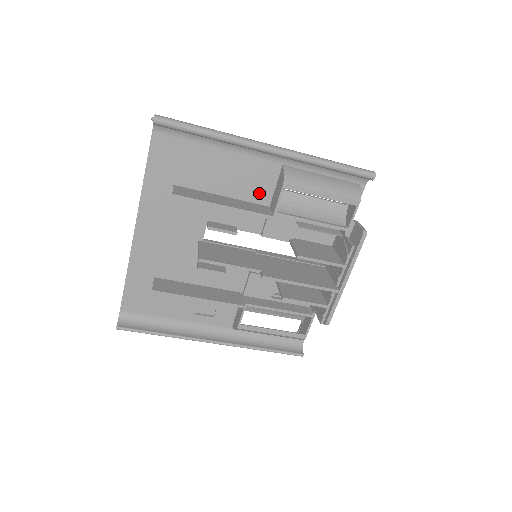
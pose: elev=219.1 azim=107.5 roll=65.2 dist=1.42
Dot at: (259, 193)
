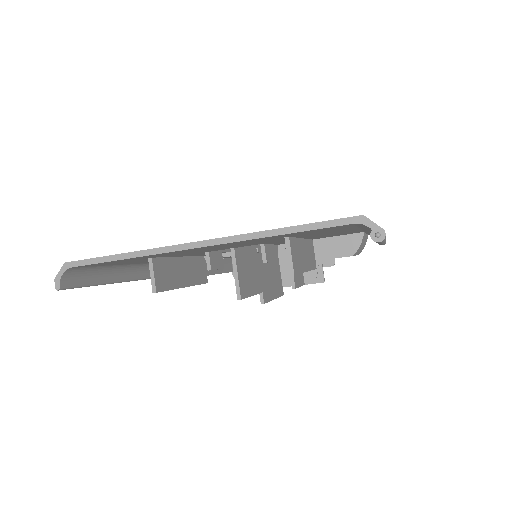
Dot at: (323, 237)
